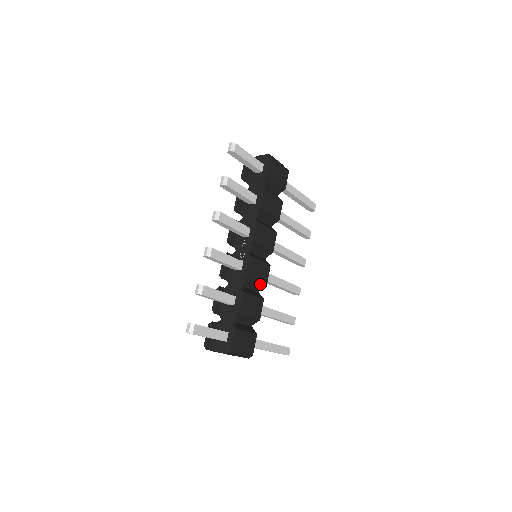
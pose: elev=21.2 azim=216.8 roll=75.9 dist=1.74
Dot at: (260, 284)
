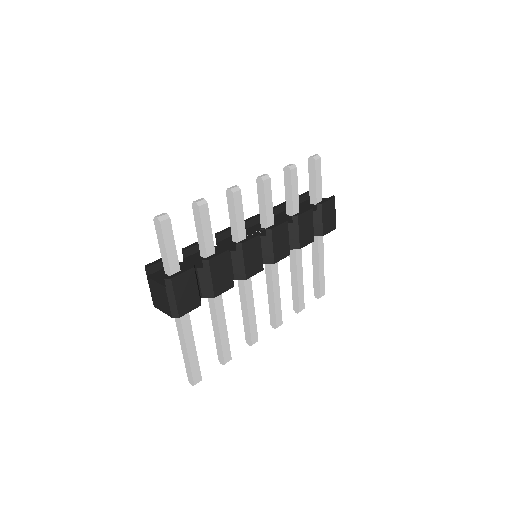
Dot at: (243, 270)
